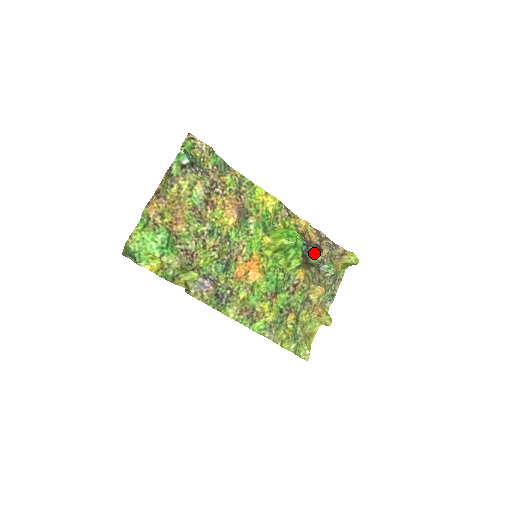
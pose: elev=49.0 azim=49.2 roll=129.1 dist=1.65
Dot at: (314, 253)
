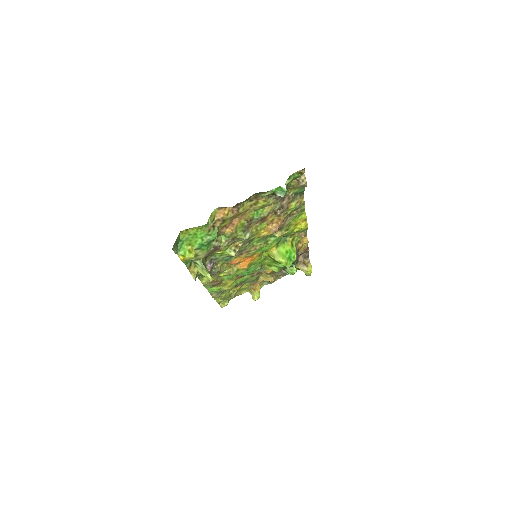
Dot at: (292, 270)
